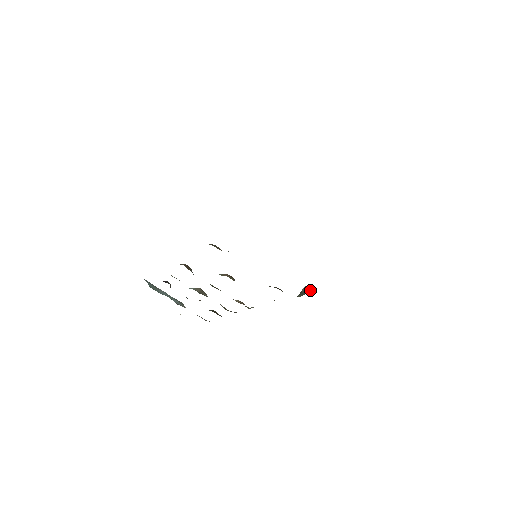
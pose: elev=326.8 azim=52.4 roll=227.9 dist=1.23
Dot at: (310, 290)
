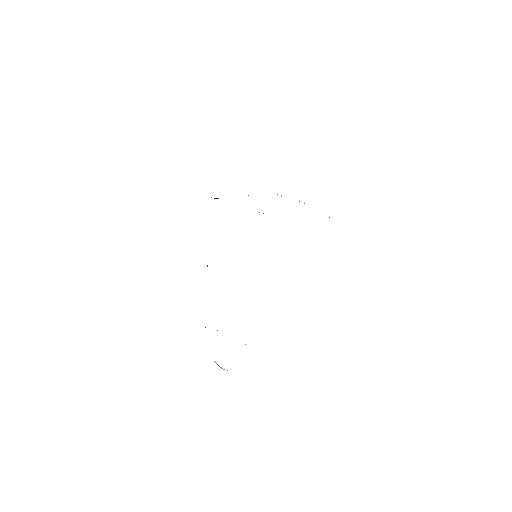
Dot at: occluded
